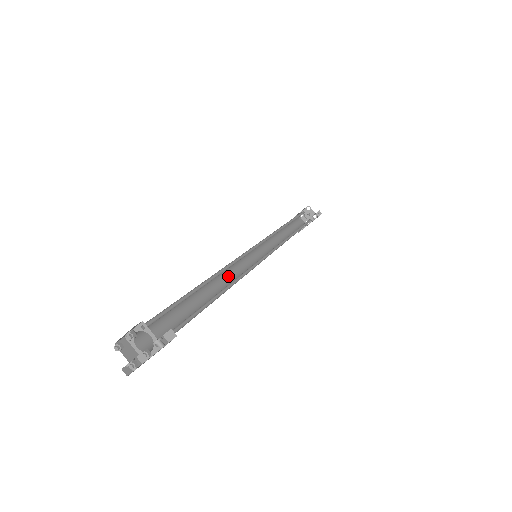
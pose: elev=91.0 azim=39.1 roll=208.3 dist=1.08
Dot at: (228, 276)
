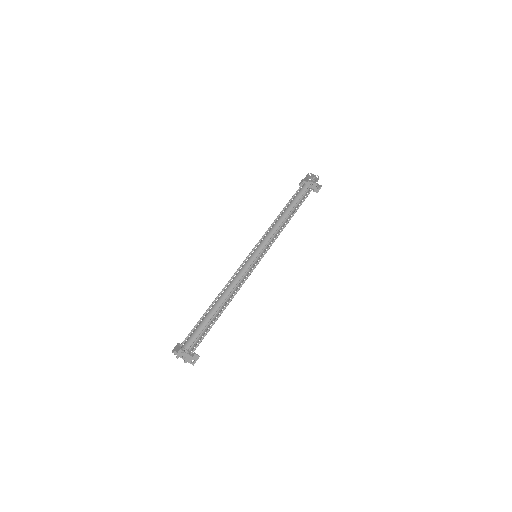
Dot at: (234, 278)
